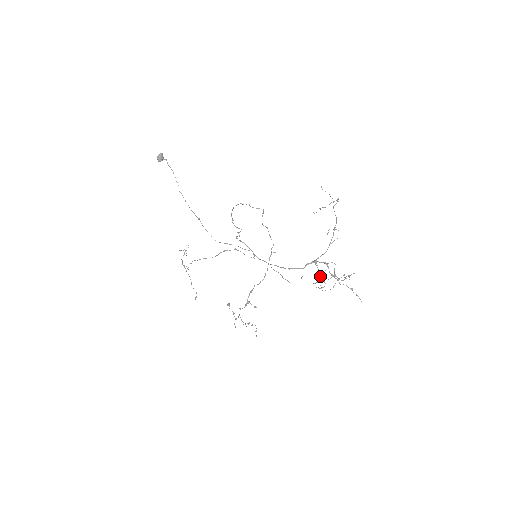
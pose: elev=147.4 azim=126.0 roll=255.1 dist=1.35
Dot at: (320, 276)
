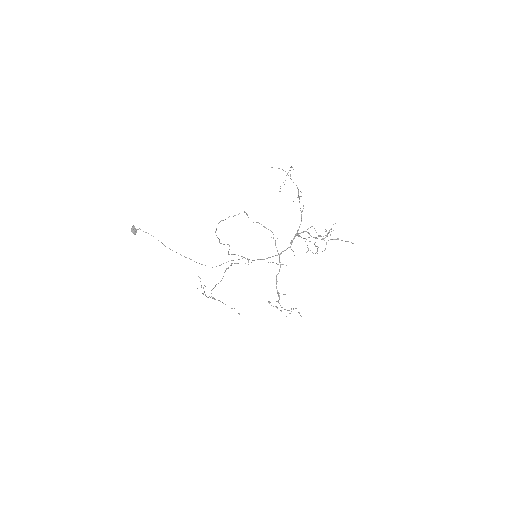
Dot at: (307, 245)
